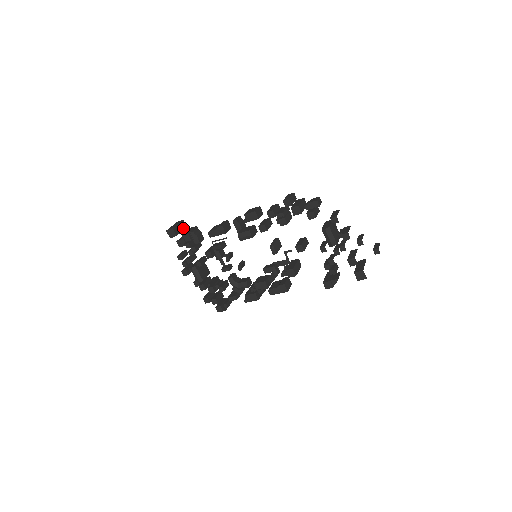
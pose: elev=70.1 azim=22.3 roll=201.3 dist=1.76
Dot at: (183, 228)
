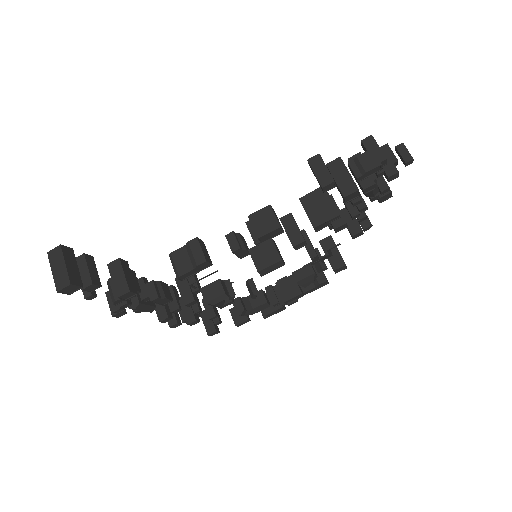
Dot at: (73, 260)
